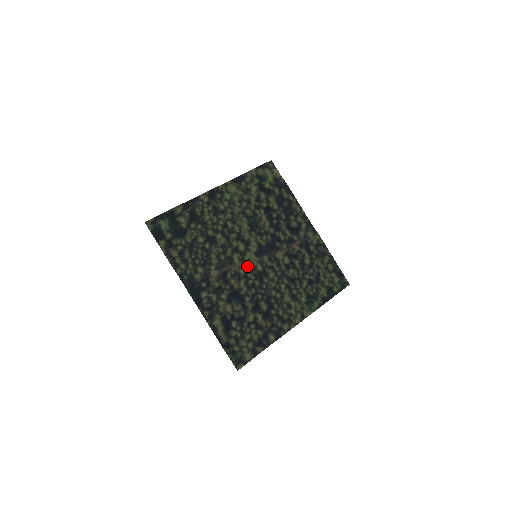
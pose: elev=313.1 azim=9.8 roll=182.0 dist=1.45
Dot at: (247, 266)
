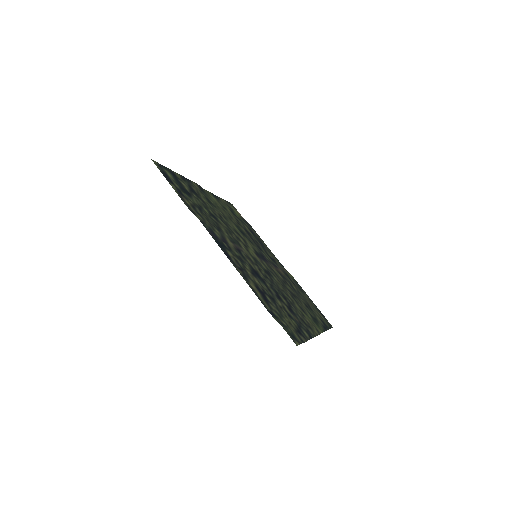
Dot at: (254, 258)
